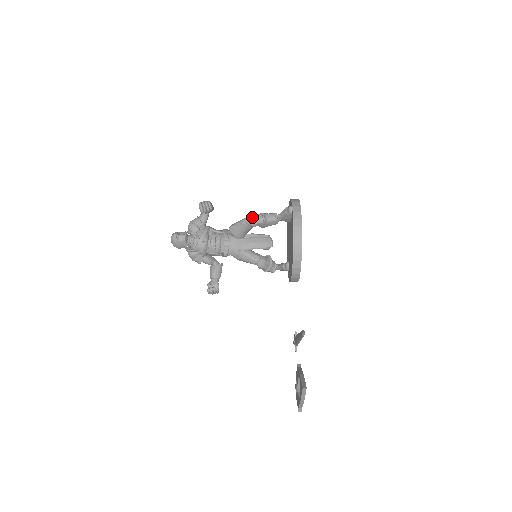
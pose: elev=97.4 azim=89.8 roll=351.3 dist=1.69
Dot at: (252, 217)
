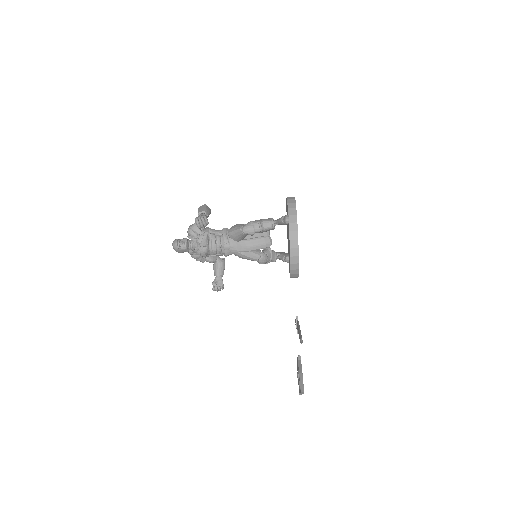
Dot at: (249, 227)
